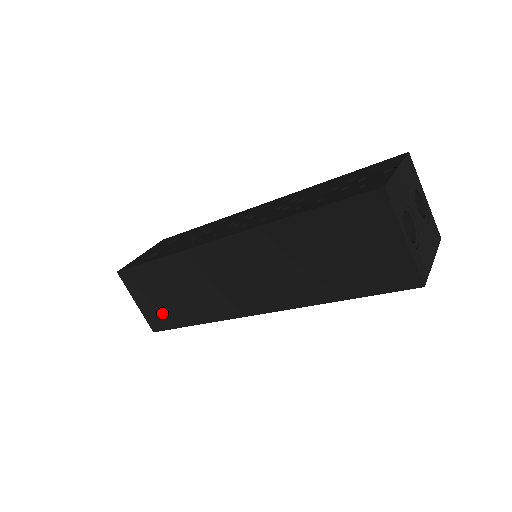
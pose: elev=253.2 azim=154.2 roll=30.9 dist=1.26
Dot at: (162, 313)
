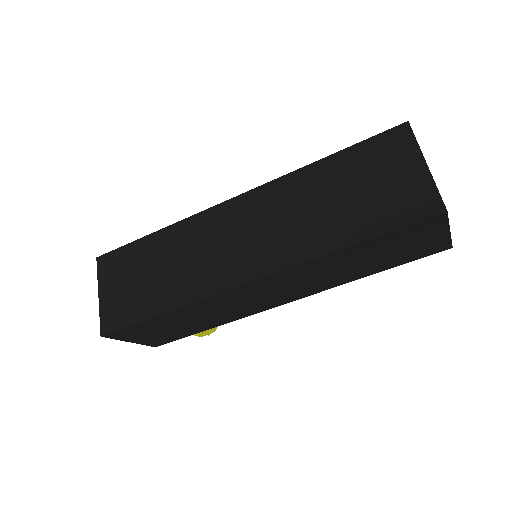
Dot at: (126, 304)
